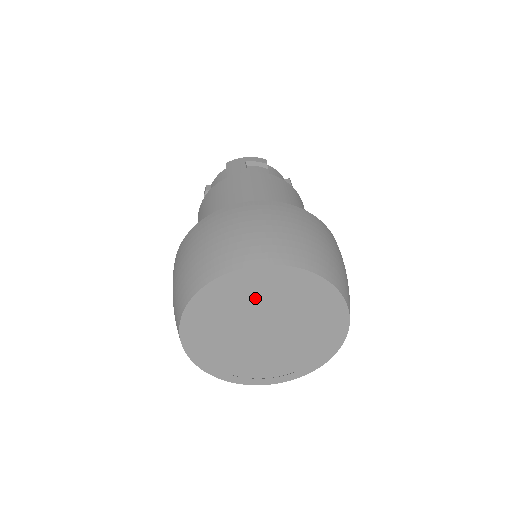
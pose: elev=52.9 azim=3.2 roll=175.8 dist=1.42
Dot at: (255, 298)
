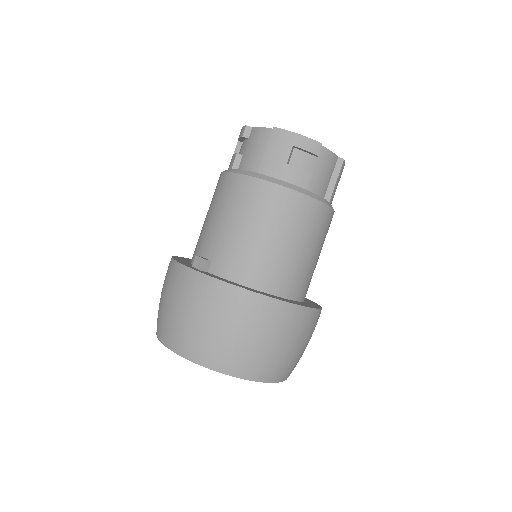
Dot at: occluded
